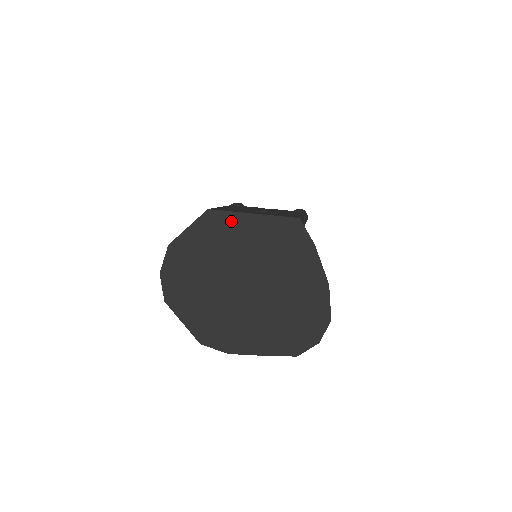
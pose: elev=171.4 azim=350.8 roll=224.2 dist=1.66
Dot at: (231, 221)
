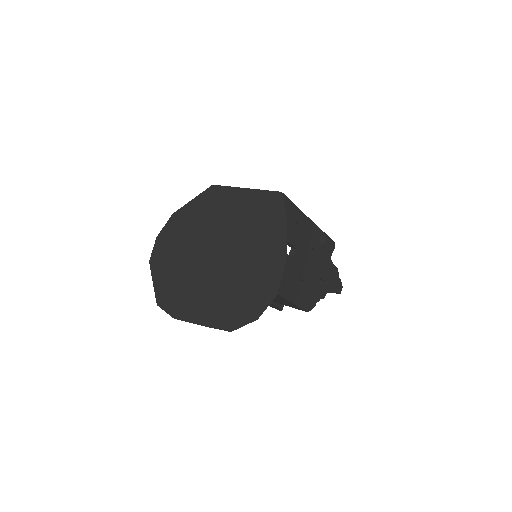
Dot at: (226, 194)
